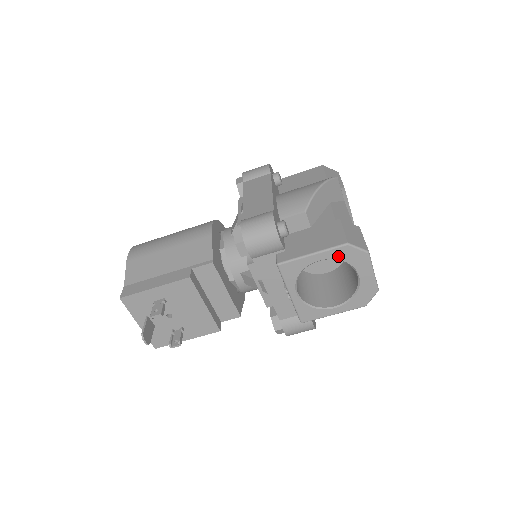
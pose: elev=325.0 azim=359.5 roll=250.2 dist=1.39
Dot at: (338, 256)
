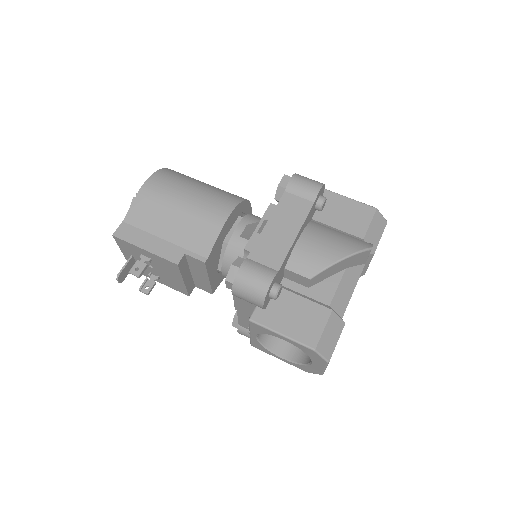
Dot at: (302, 348)
